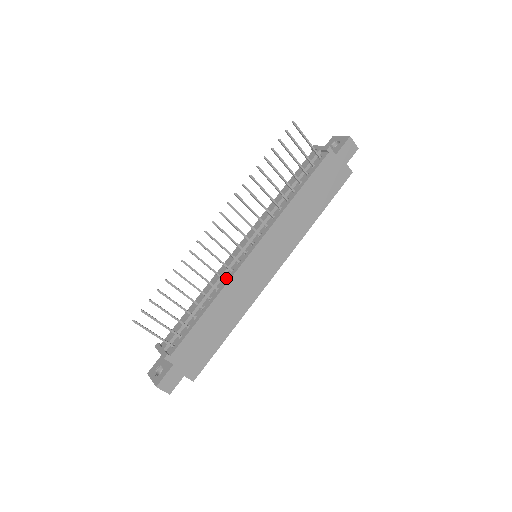
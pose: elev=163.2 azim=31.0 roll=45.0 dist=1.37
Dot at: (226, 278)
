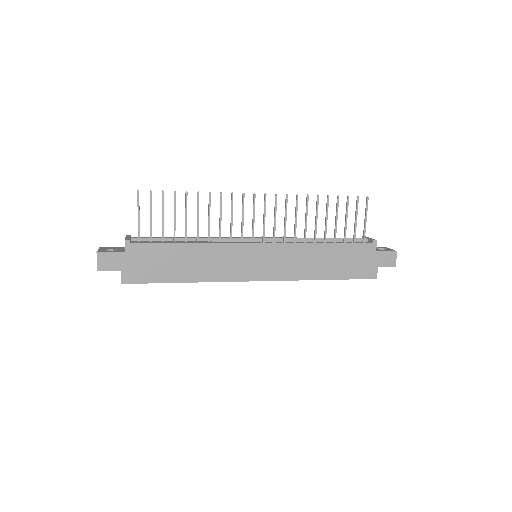
Dot at: (222, 242)
